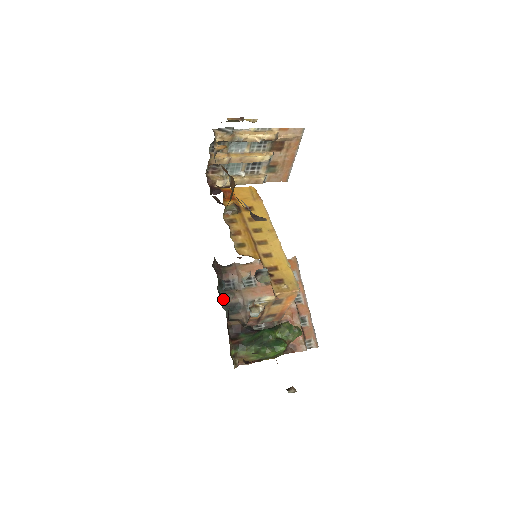
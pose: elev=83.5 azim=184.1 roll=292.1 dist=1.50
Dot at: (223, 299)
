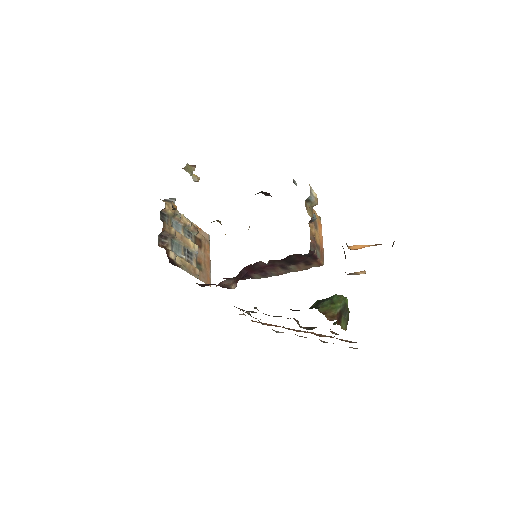
Dot at: occluded
